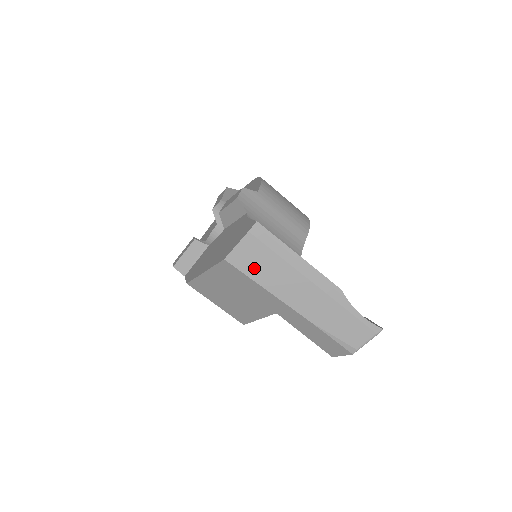
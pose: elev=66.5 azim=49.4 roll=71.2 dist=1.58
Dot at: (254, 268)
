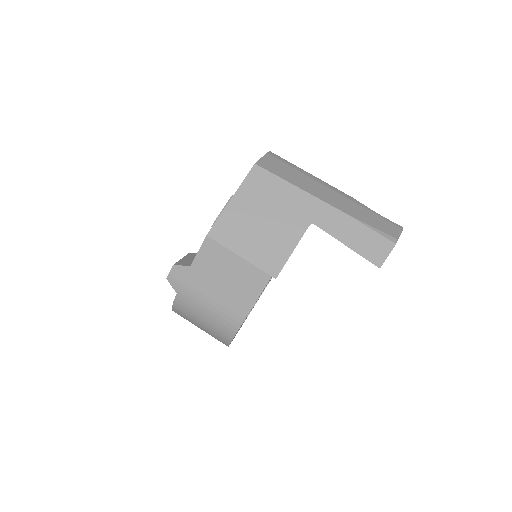
Dot at: (281, 173)
